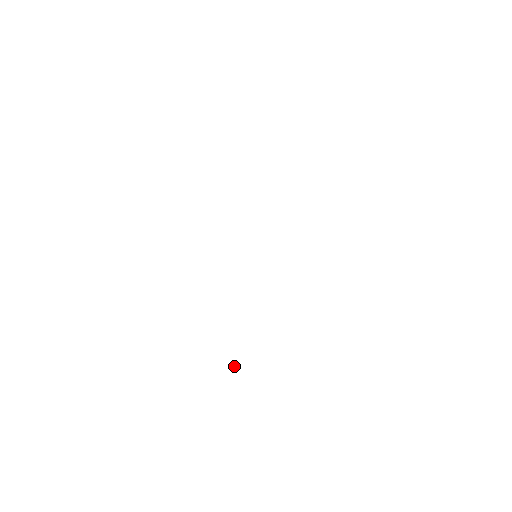
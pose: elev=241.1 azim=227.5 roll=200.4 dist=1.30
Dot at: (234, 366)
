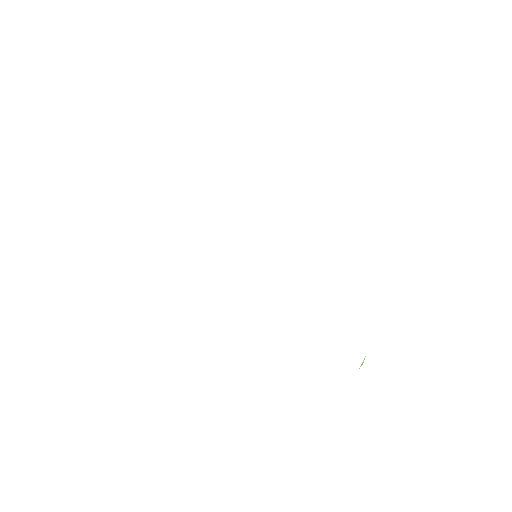
Dot at: (363, 362)
